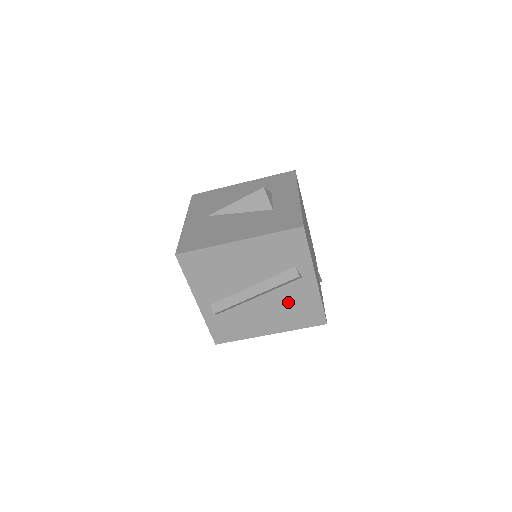
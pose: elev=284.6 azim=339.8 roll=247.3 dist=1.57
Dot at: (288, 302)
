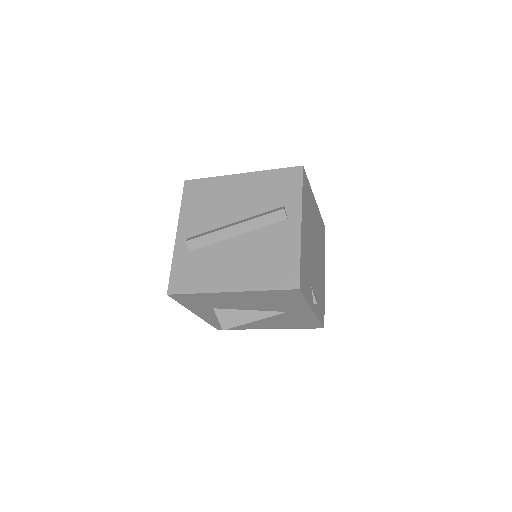
Dot at: (264, 249)
